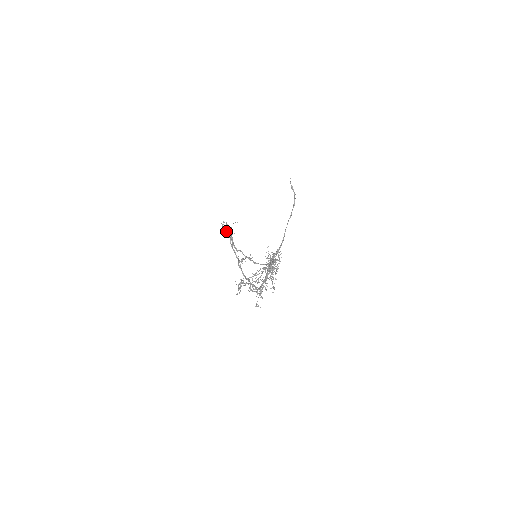
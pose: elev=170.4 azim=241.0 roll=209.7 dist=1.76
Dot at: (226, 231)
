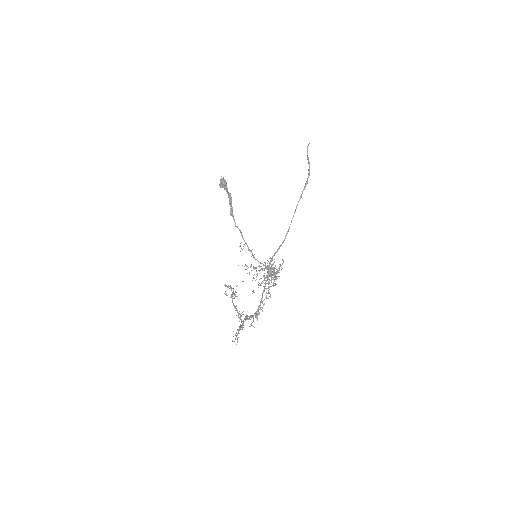
Dot at: (225, 185)
